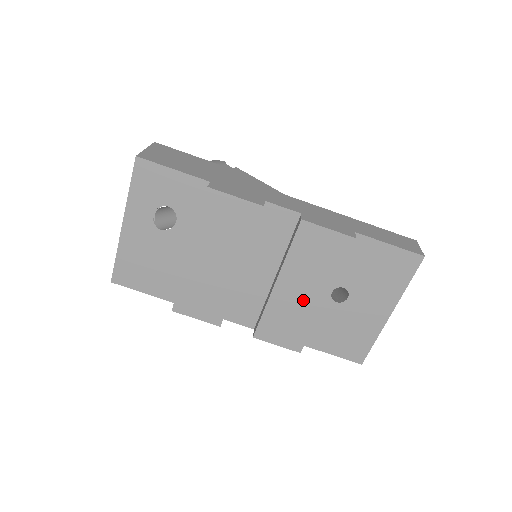
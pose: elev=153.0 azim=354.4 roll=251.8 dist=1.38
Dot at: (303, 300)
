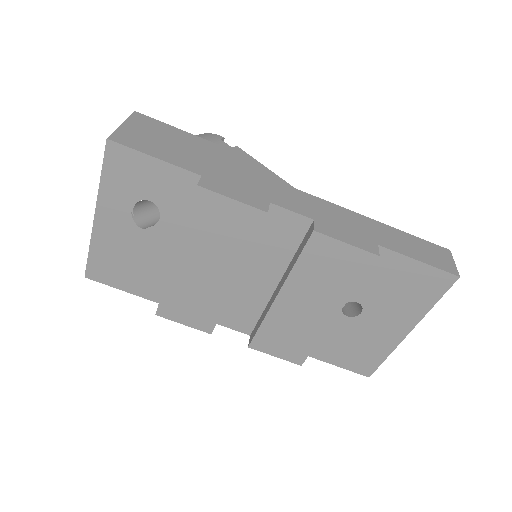
Dot at: (308, 315)
